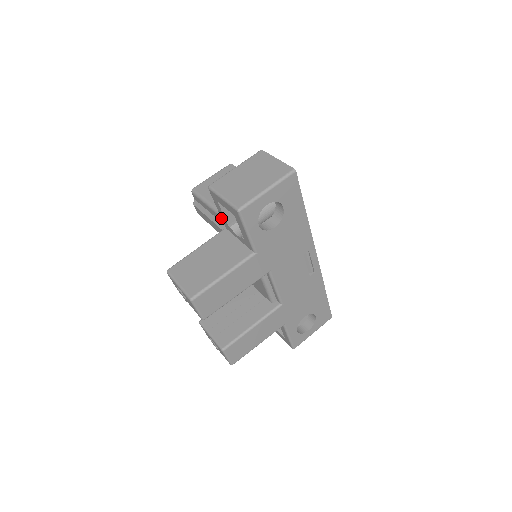
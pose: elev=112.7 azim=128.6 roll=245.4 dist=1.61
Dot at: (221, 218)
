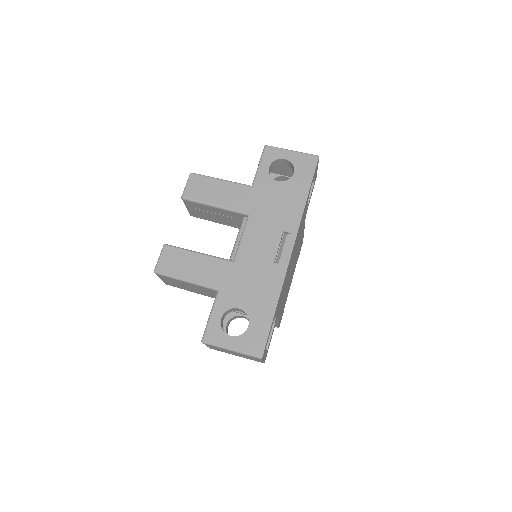
Dot at: occluded
